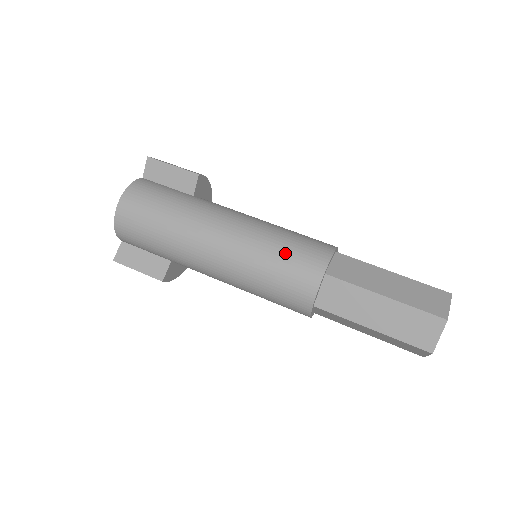
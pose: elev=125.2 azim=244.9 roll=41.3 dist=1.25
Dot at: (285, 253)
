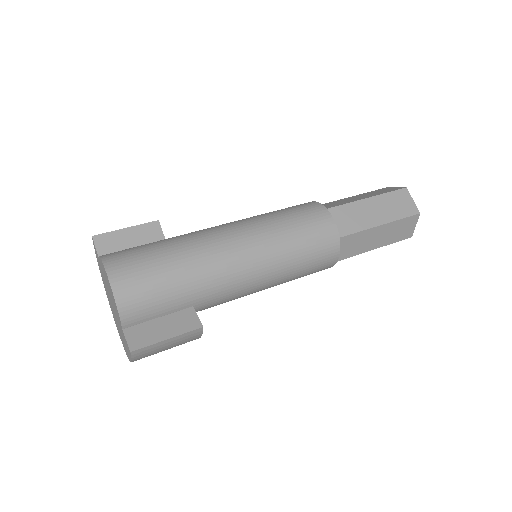
Dot at: (288, 214)
